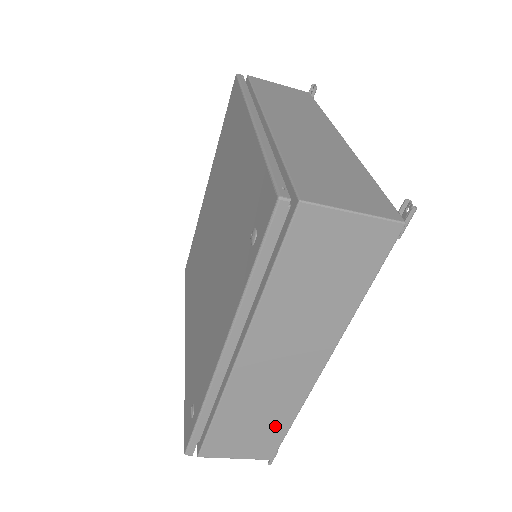
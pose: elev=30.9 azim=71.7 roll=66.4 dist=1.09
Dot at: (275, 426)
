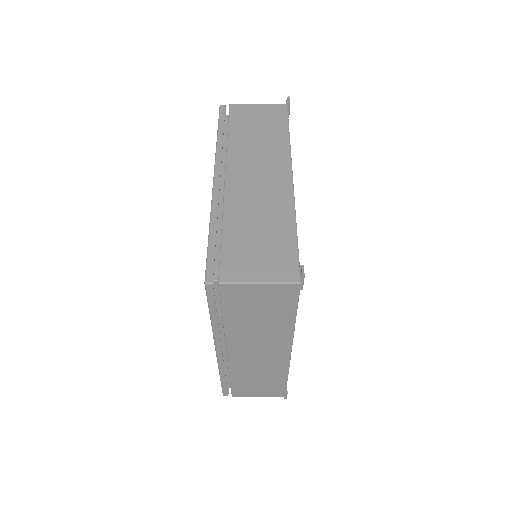
Dot at: (275, 381)
